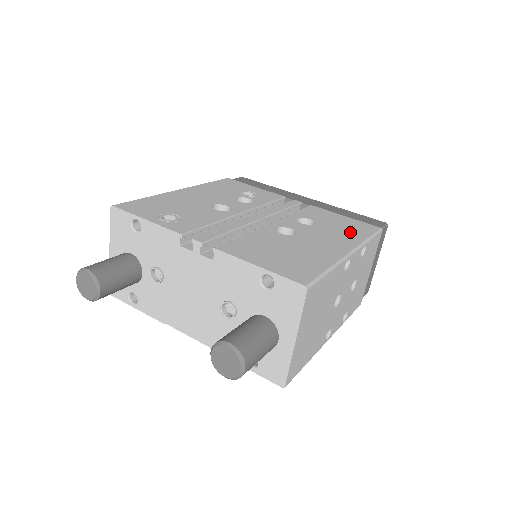
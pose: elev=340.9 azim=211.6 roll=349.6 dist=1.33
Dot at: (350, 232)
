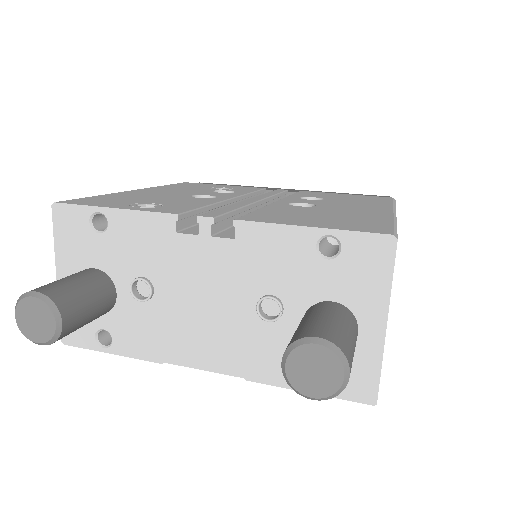
Dot at: (369, 201)
